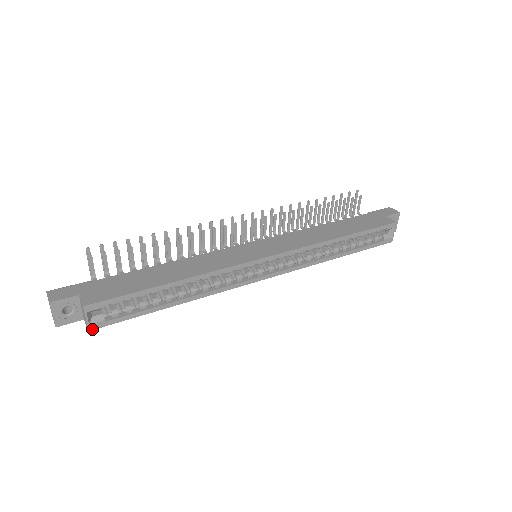
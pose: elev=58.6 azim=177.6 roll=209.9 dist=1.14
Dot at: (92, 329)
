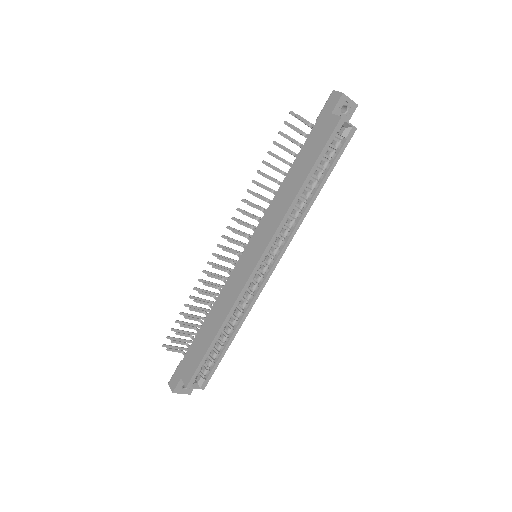
Dot at: (204, 387)
